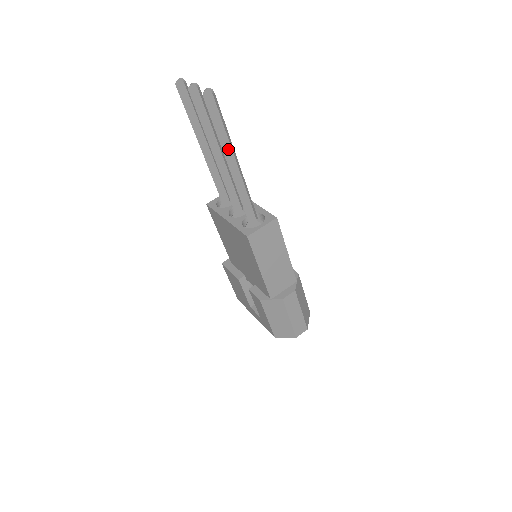
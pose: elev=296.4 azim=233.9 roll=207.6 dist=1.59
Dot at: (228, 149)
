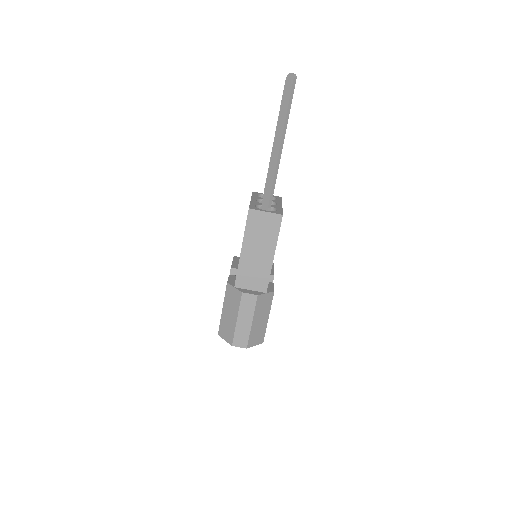
Dot at: (281, 130)
